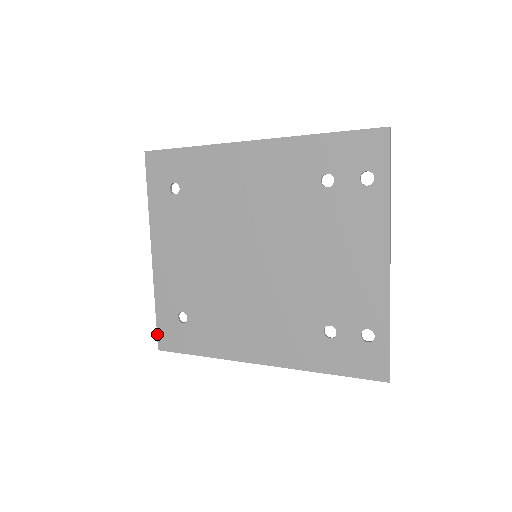
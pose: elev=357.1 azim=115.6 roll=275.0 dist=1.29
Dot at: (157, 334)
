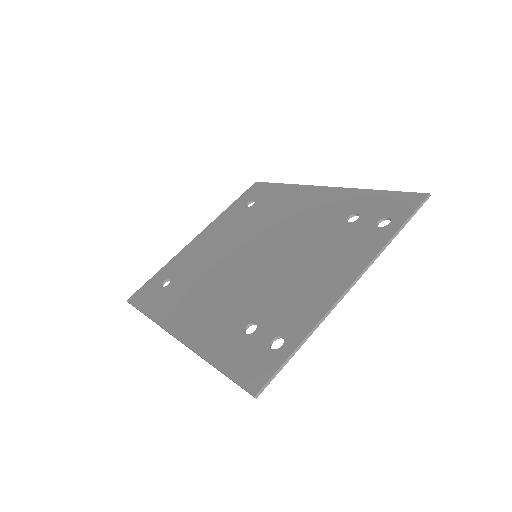
Dot at: (139, 289)
